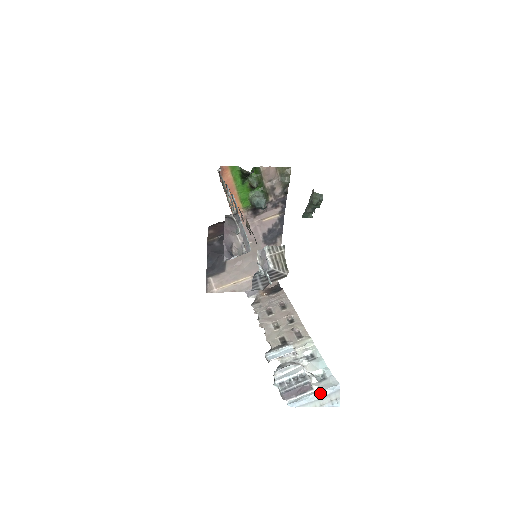
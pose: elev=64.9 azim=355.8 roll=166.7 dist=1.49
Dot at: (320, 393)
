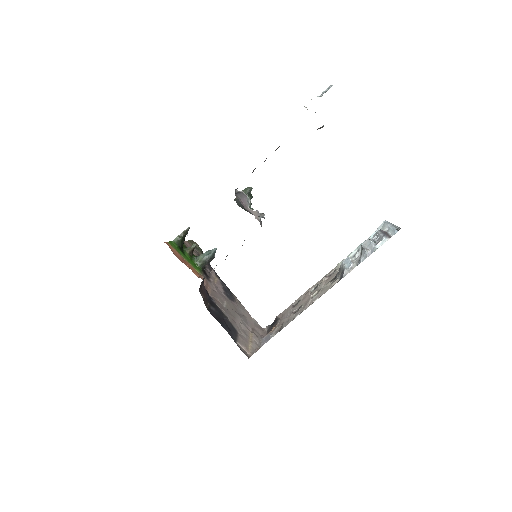
Dot at: (389, 225)
